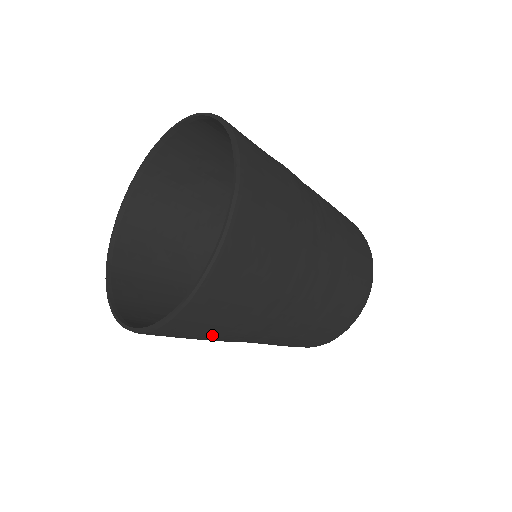
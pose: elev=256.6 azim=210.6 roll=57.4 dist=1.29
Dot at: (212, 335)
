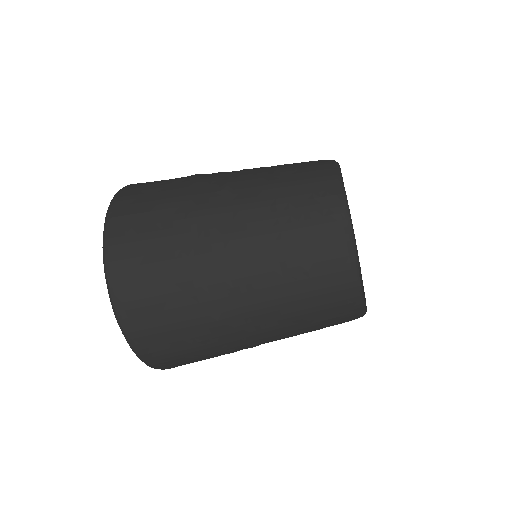
Dot at: (192, 337)
